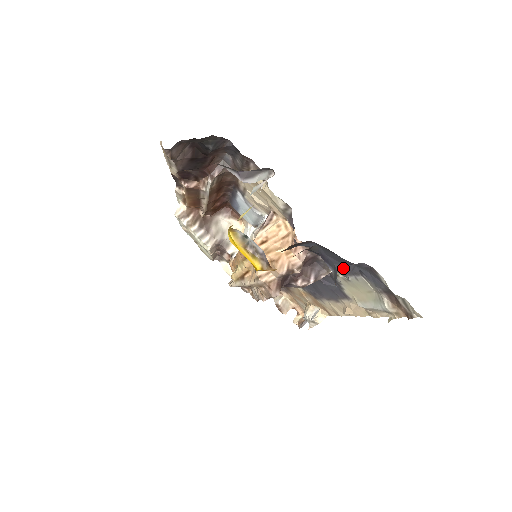
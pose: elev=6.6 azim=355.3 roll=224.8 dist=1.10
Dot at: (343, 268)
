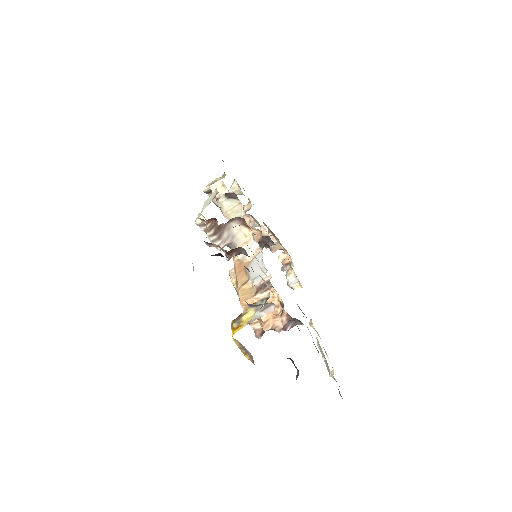
Dot at: occluded
